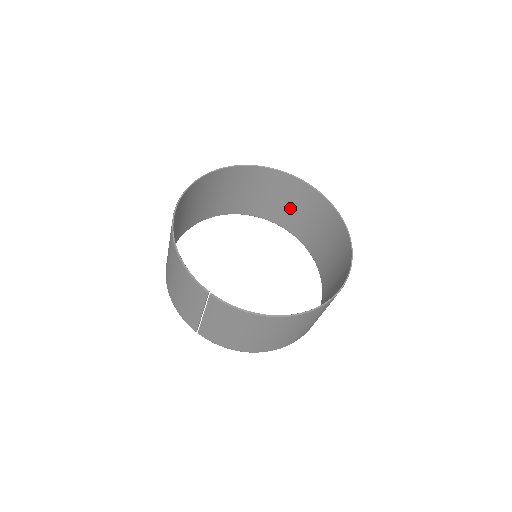
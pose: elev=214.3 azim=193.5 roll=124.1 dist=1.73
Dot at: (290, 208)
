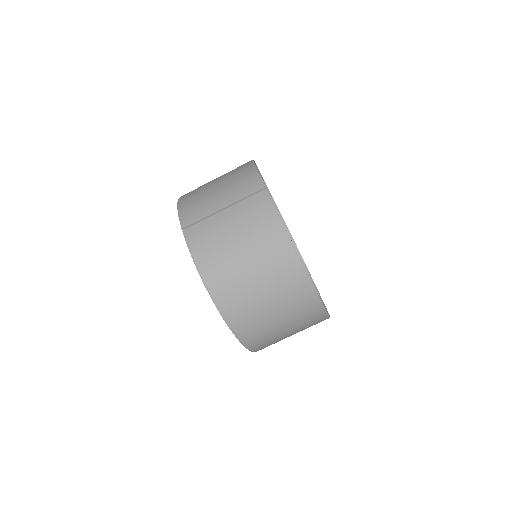
Dot at: occluded
